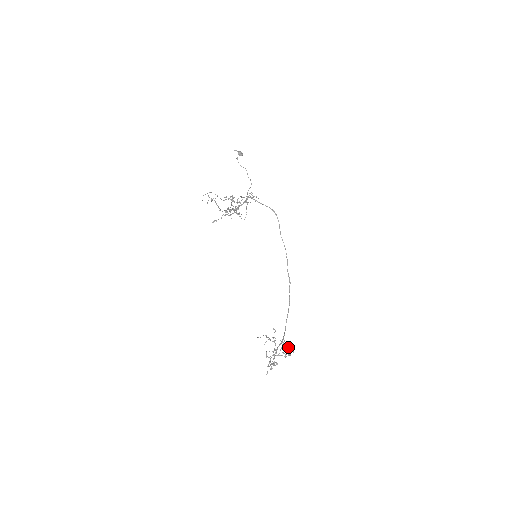
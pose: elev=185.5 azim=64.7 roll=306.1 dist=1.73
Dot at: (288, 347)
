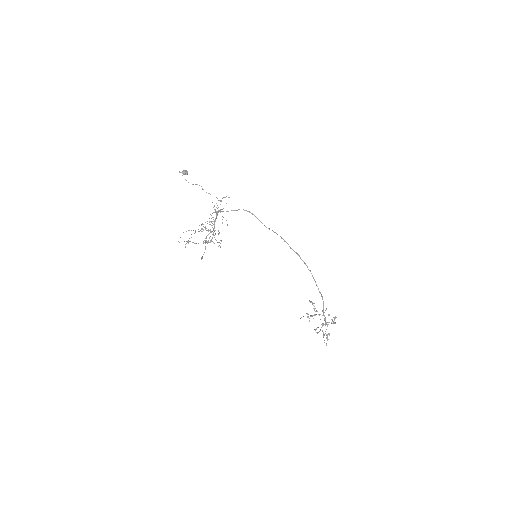
Dot at: occluded
